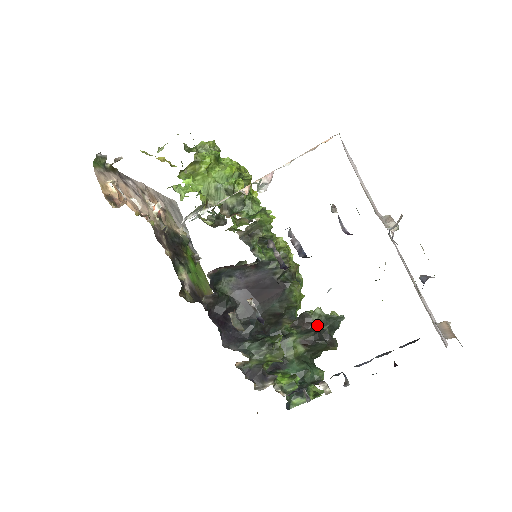
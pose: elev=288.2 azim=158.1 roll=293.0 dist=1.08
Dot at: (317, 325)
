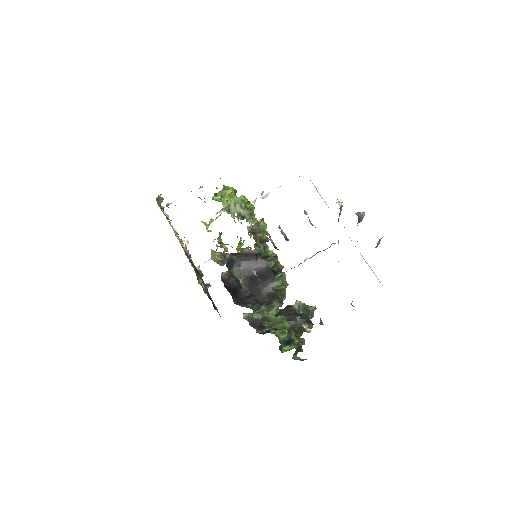
Dot at: occluded
